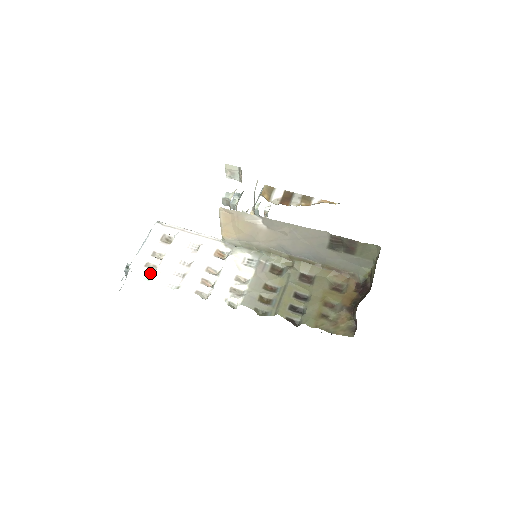
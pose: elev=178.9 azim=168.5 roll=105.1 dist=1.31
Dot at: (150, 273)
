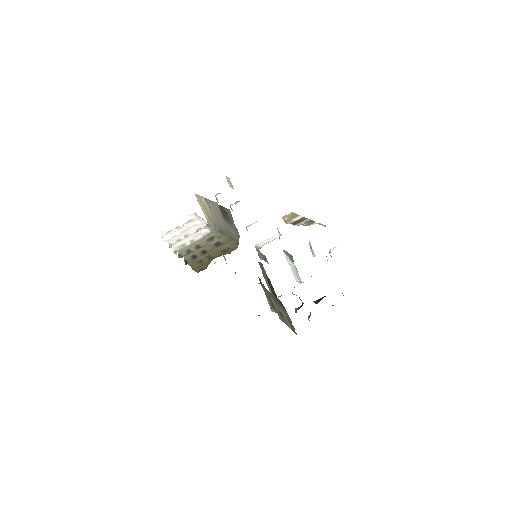
Dot at: (166, 234)
